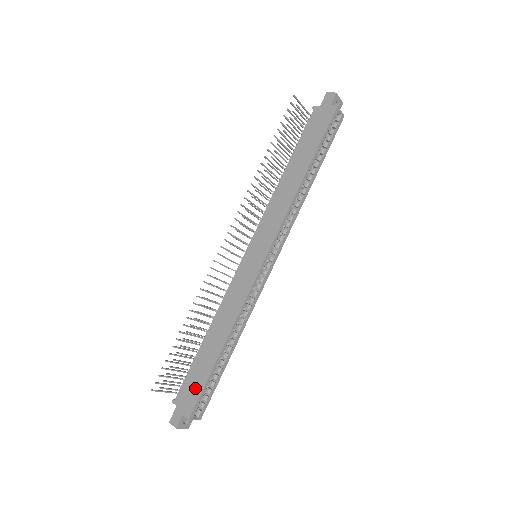
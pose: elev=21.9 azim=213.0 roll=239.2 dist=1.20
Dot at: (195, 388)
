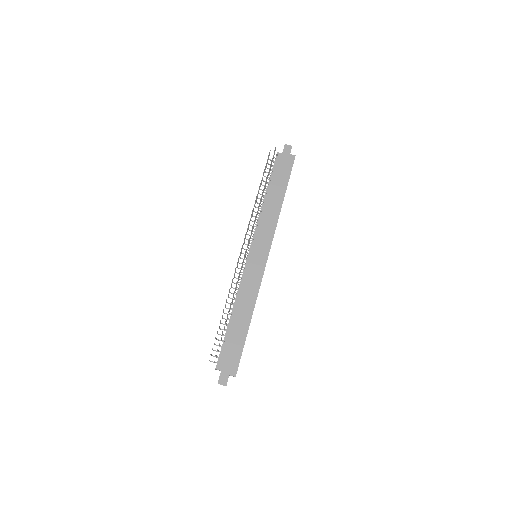
Dot at: (235, 354)
